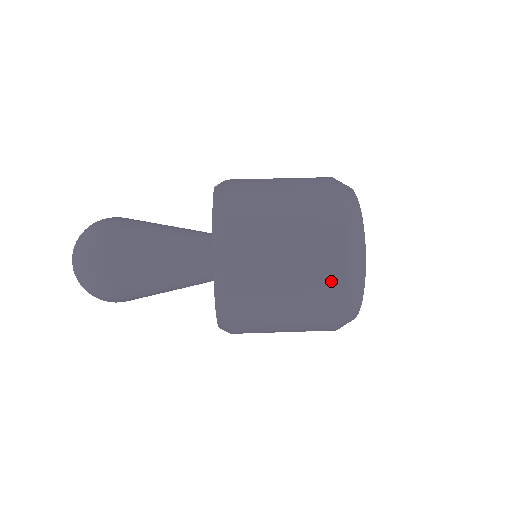
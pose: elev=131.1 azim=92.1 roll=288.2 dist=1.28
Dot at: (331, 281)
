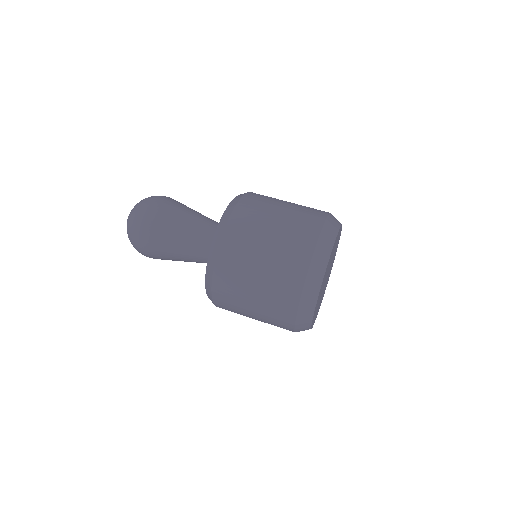
Dot at: (296, 262)
